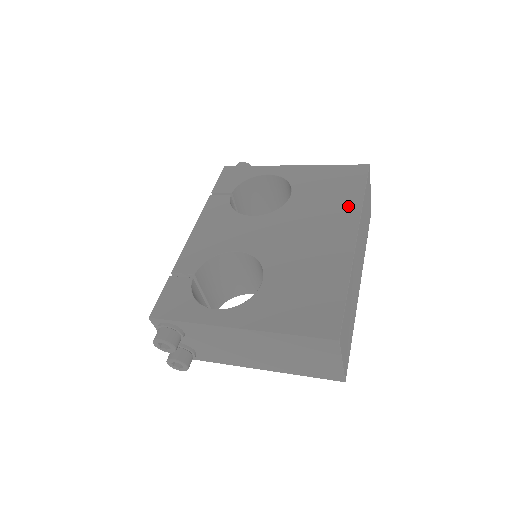
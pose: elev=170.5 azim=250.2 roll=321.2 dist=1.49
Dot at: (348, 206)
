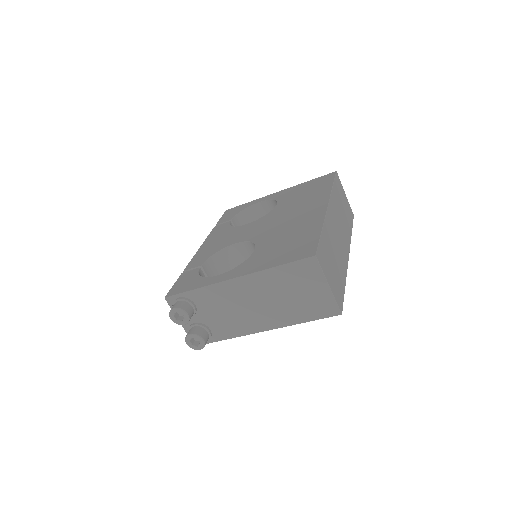
Dot at: (320, 194)
